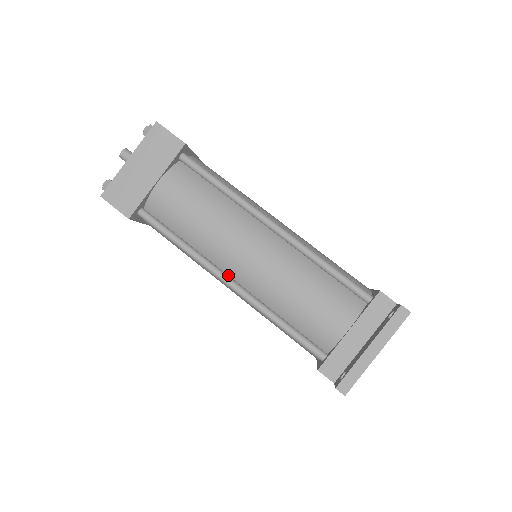
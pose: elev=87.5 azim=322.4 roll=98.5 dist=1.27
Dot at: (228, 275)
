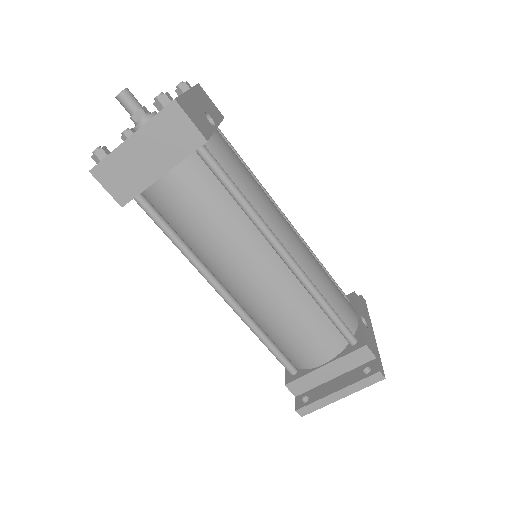
Dot at: (223, 284)
